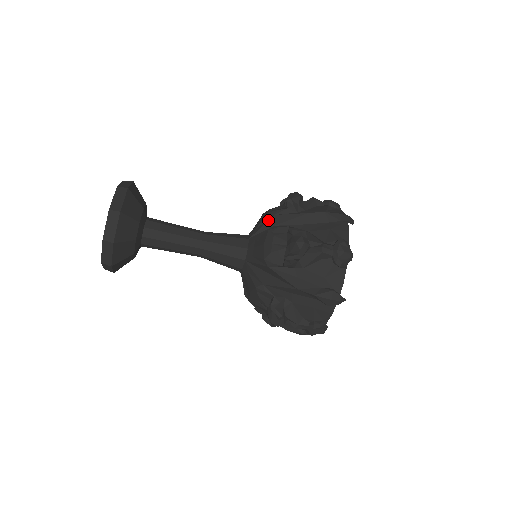
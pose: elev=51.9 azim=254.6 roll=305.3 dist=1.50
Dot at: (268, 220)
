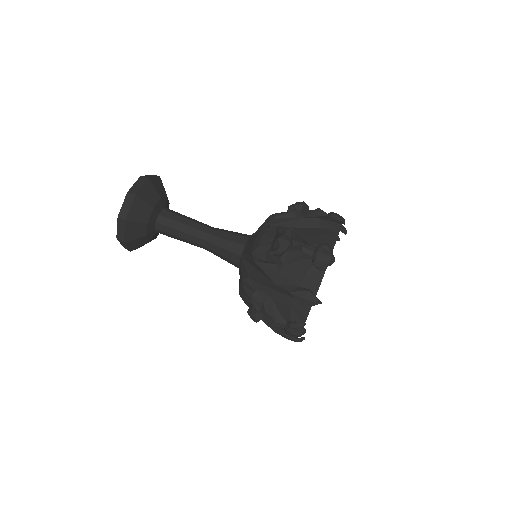
Dot at: (268, 222)
